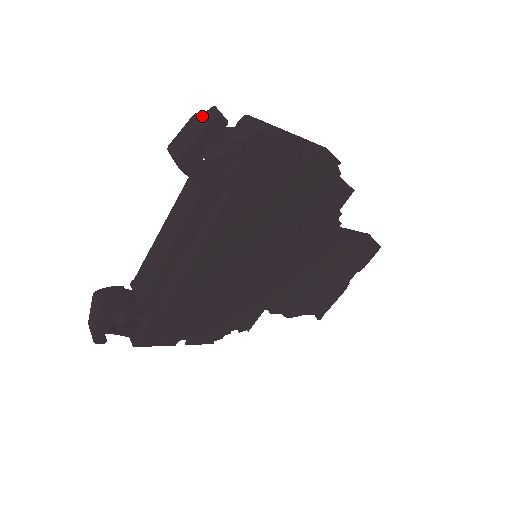
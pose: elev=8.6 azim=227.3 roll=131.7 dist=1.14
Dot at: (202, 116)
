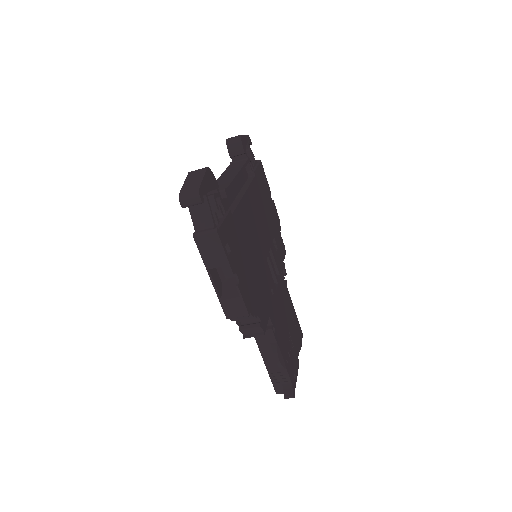
Dot at: occluded
